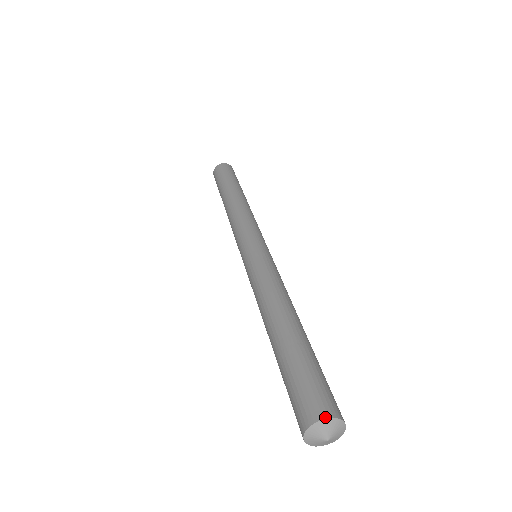
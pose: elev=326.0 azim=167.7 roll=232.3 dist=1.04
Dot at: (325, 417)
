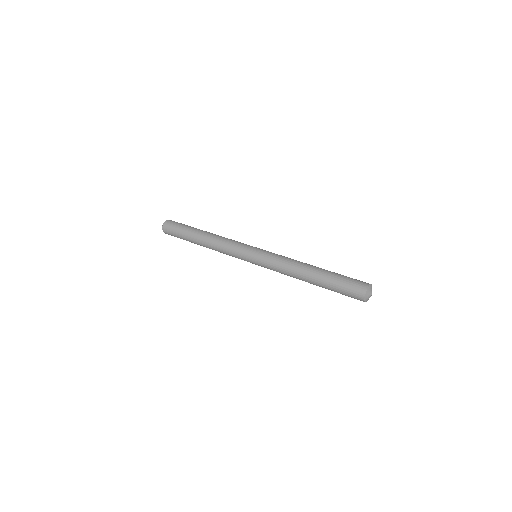
Dot at: (370, 284)
